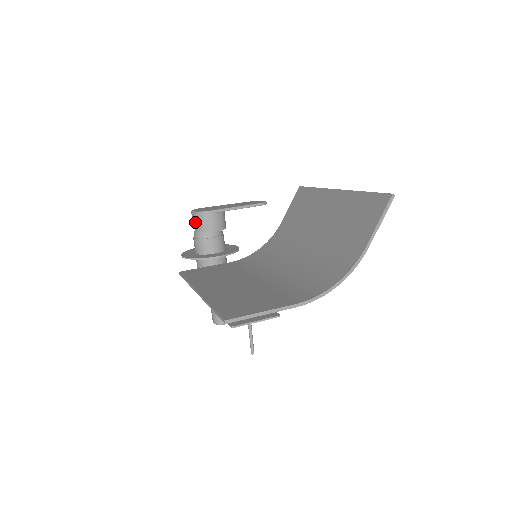
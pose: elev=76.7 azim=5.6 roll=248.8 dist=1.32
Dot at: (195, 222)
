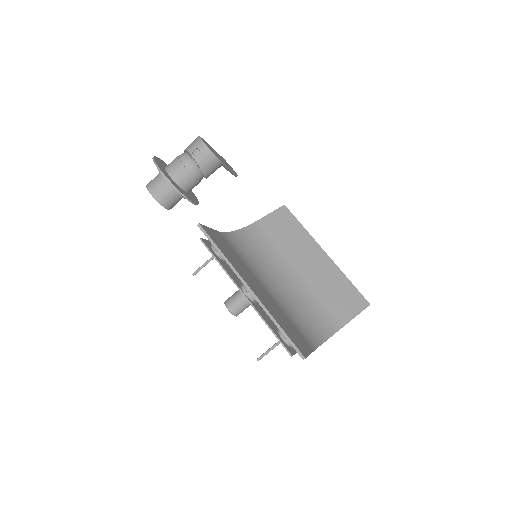
Dot at: (200, 156)
